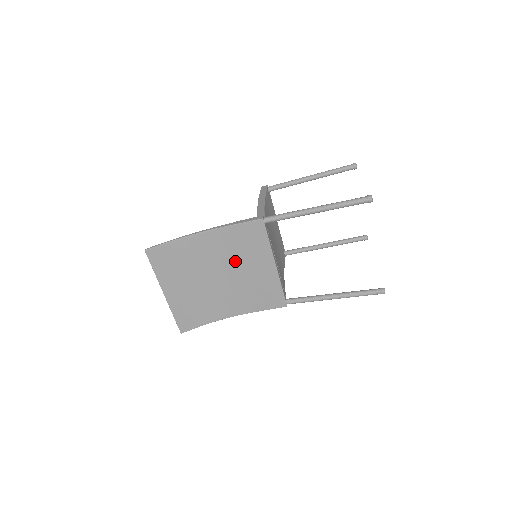
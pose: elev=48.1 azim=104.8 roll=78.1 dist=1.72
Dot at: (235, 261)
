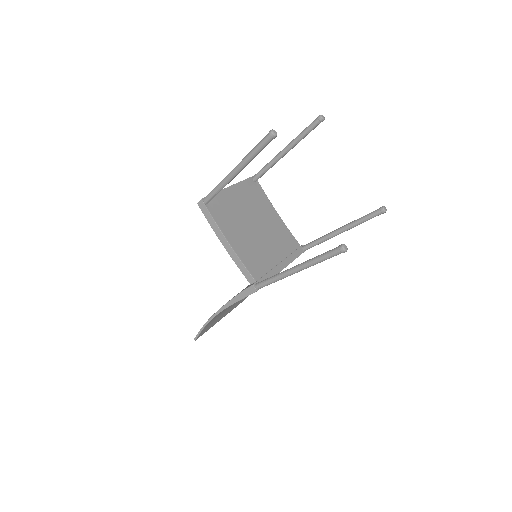
Dot at: occluded
